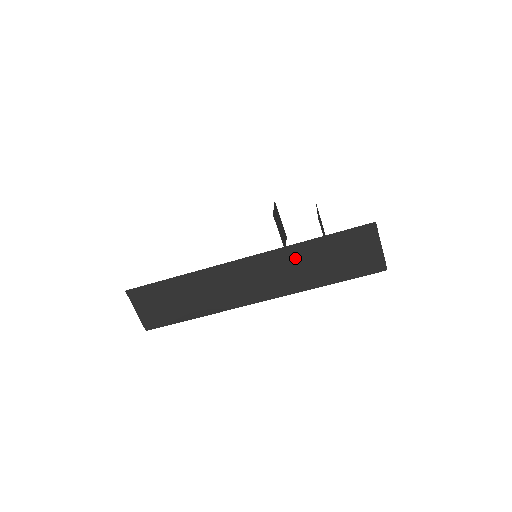
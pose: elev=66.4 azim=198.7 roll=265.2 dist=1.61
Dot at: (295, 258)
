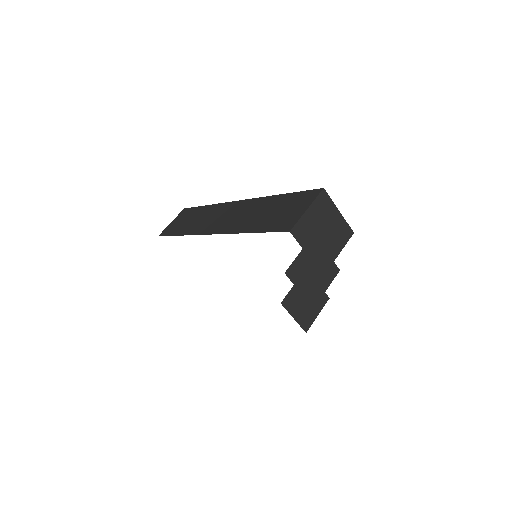
Dot at: (257, 207)
